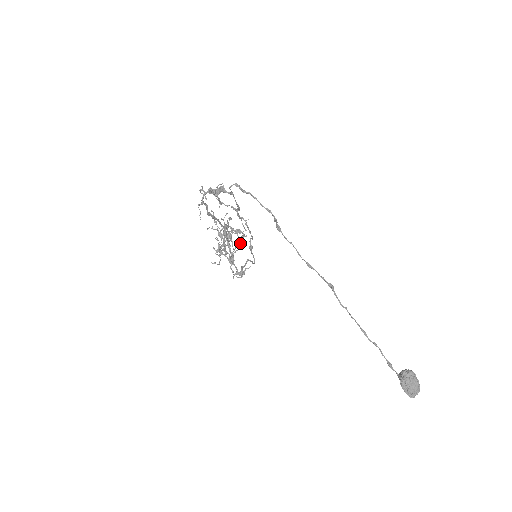
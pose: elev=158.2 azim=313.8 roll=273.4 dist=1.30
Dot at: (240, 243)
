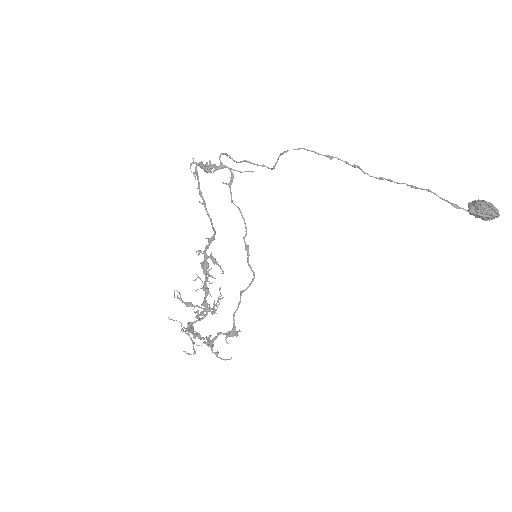
Dot at: occluded
